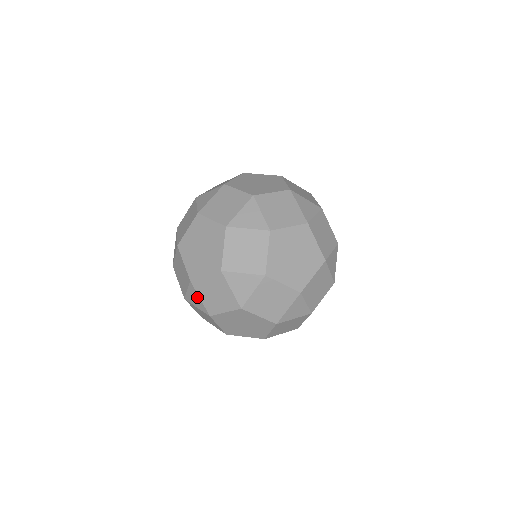
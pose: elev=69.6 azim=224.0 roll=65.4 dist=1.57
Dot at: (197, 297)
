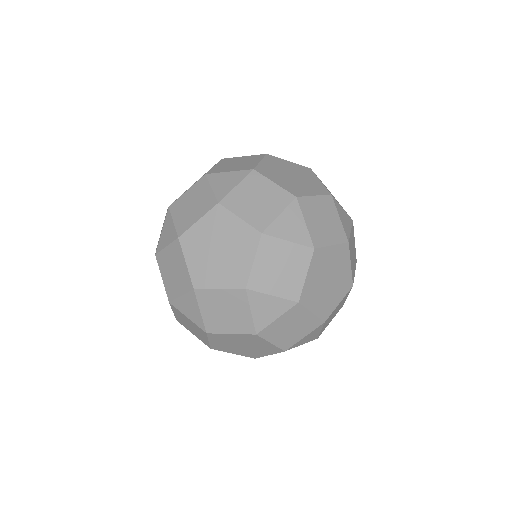
Dot at: occluded
